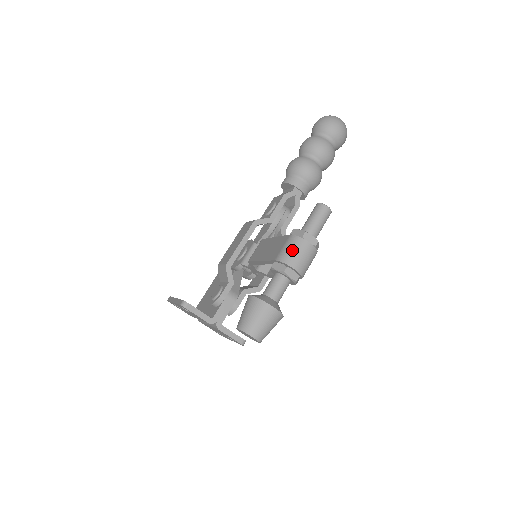
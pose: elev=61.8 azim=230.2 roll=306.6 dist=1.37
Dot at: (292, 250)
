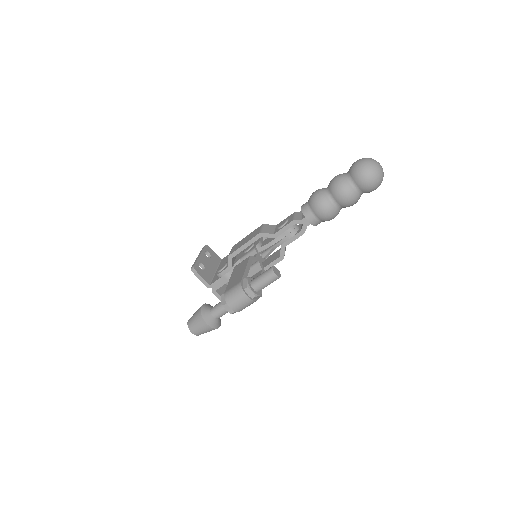
Dot at: (234, 295)
